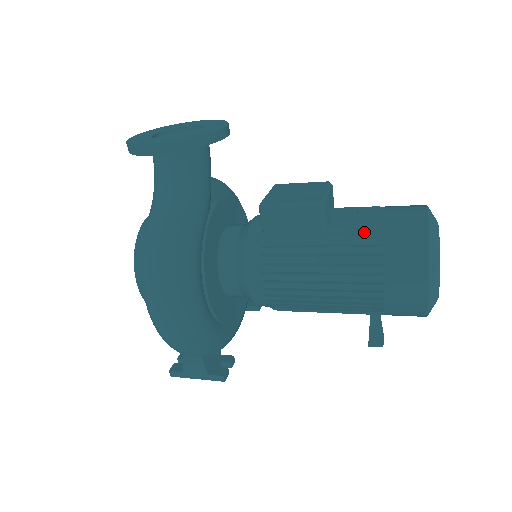
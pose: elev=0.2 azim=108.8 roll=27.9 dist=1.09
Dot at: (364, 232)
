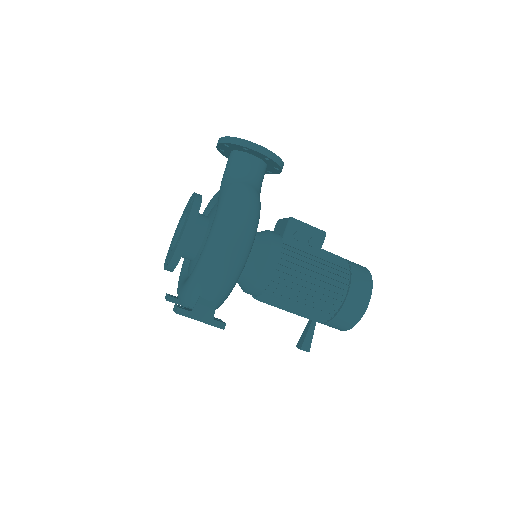
Dot at: (340, 260)
